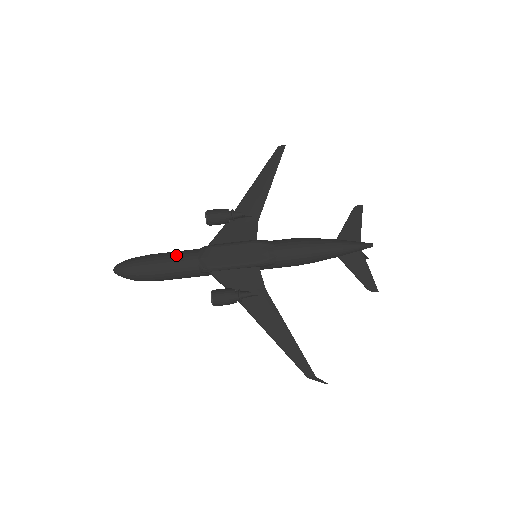
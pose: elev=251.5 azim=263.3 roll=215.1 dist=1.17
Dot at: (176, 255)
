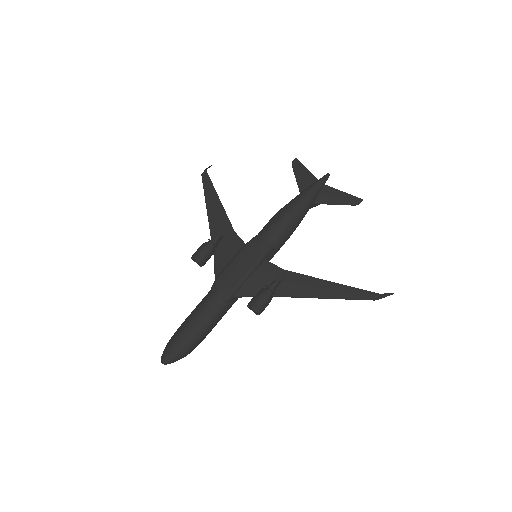
Dot at: (198, 308)
